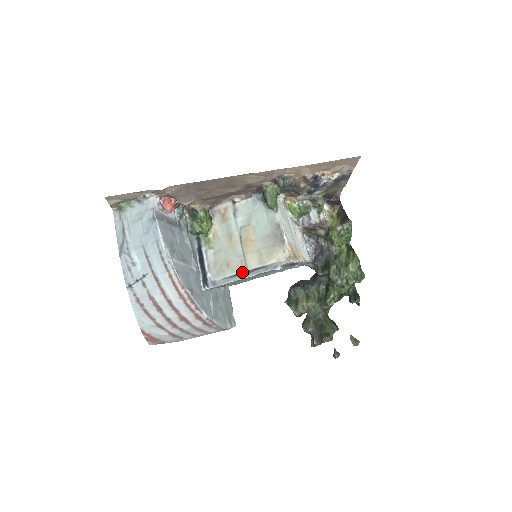
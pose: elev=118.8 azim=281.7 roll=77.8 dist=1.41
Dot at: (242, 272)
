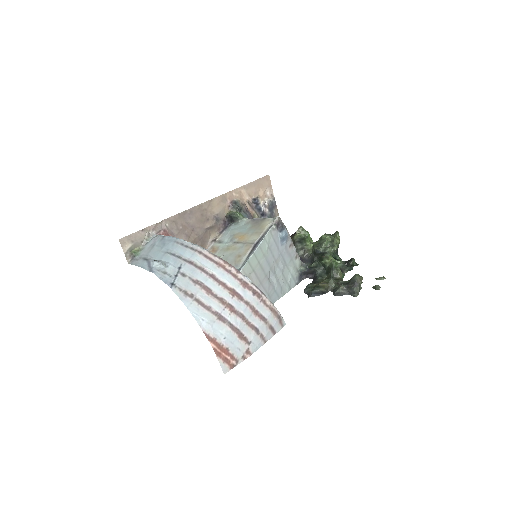
Dot at: (252, 248)
